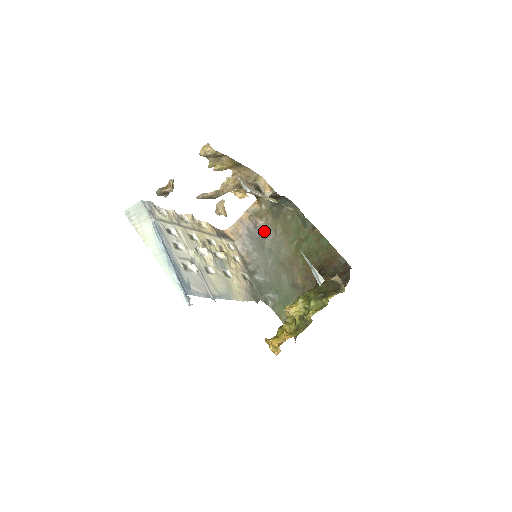
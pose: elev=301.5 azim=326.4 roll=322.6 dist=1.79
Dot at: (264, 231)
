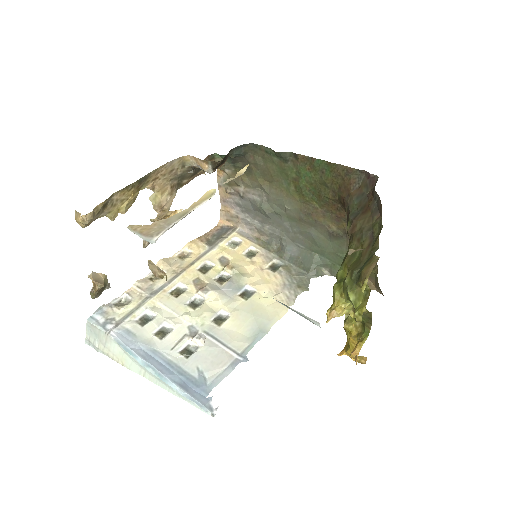
Dot at: (252, 196)
